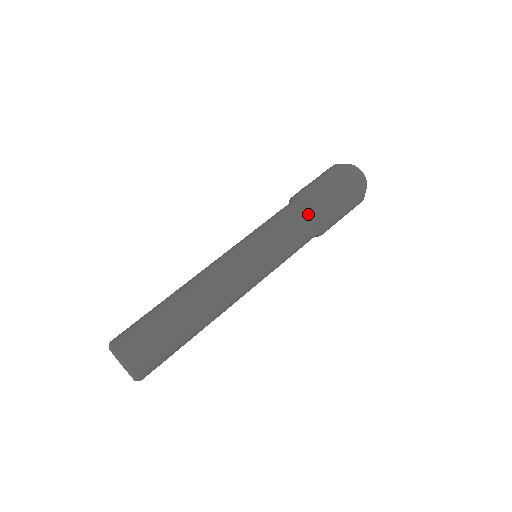
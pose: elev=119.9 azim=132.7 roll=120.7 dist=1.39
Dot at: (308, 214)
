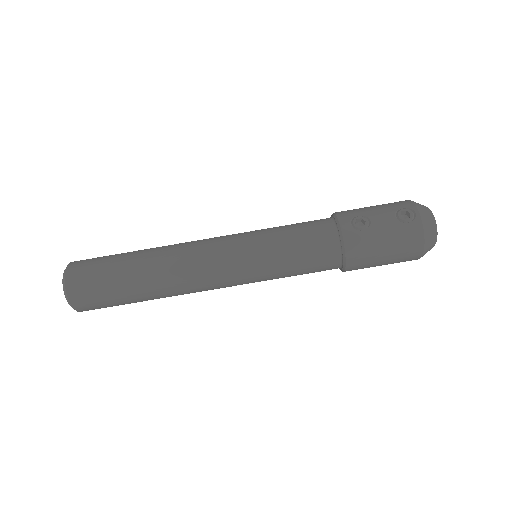
Dot at: (335, 263)
